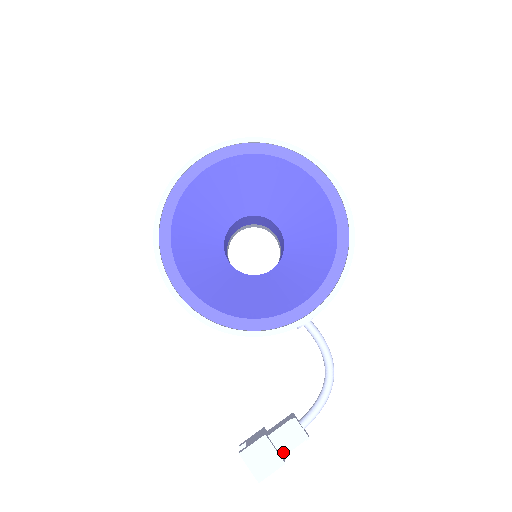
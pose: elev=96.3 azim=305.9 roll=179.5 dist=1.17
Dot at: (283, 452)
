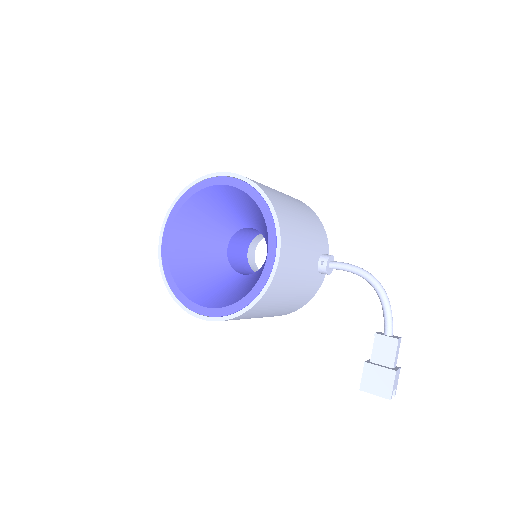
Dot at: (390, 364)
